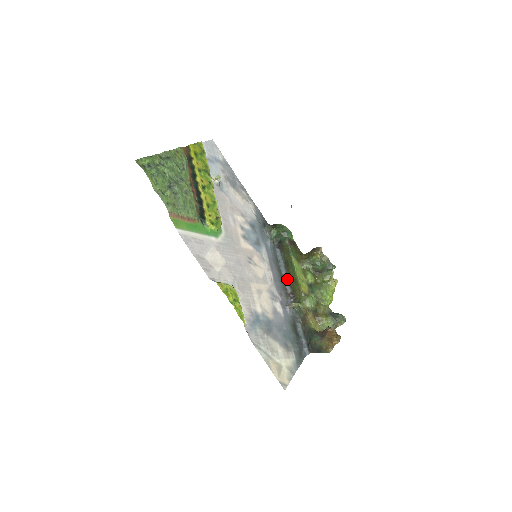
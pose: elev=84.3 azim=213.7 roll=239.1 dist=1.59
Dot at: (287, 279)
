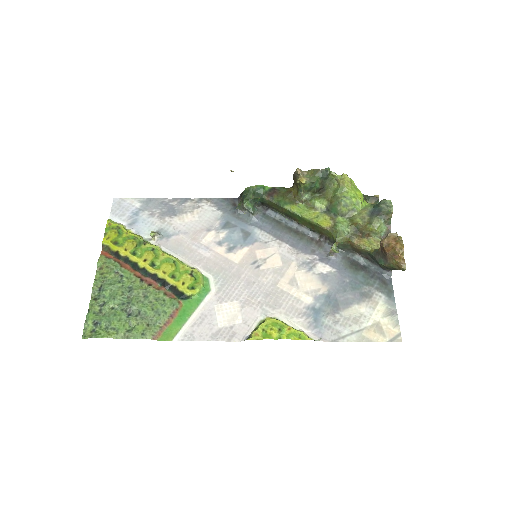
Dot at: (304, 228)
